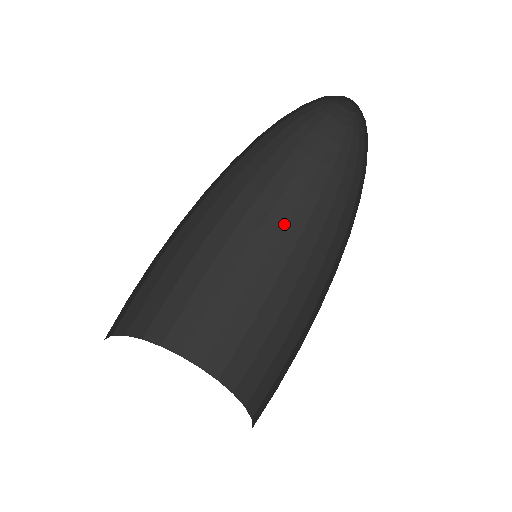
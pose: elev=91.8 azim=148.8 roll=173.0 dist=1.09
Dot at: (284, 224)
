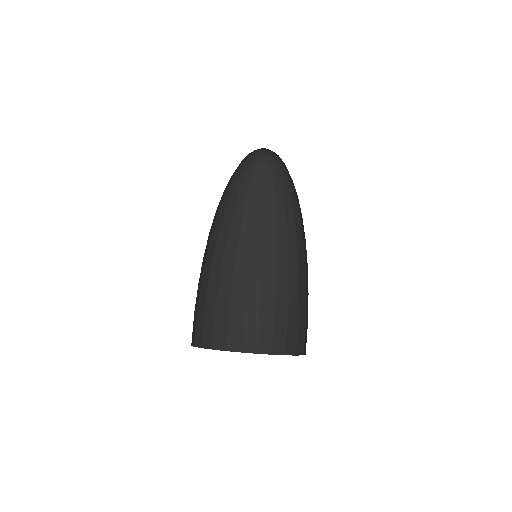
Dot at: (287, 237)
